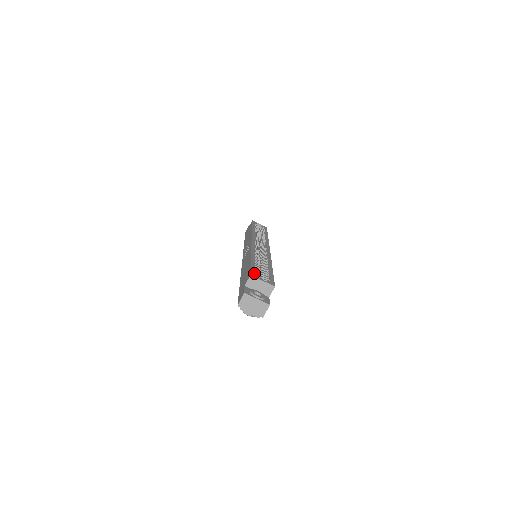
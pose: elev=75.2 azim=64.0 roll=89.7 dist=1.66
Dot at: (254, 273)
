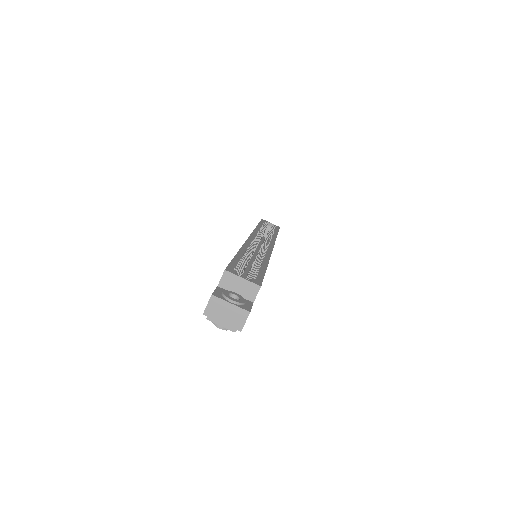
Dot at: (232, 268)
